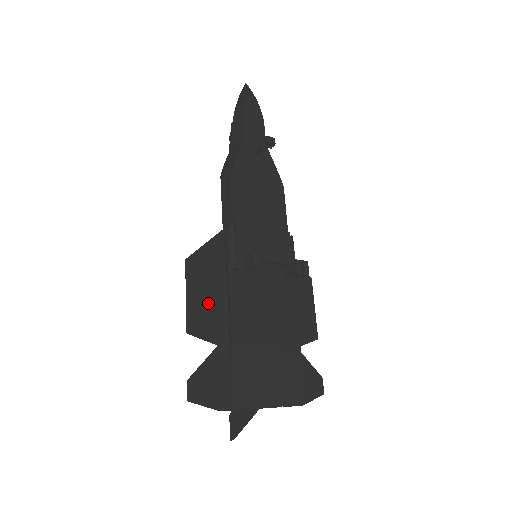
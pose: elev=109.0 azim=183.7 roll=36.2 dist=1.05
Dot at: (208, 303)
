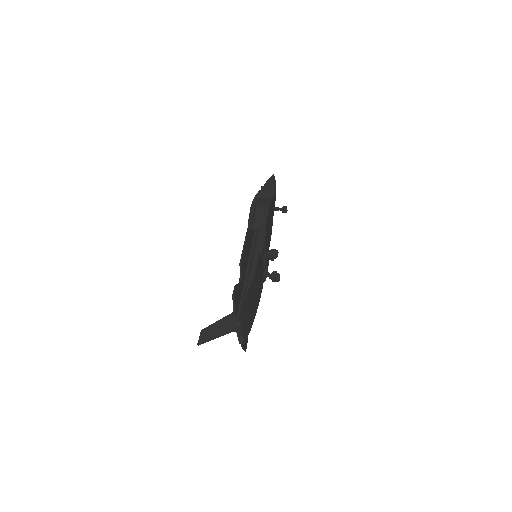
Dot at: (246, 258)
